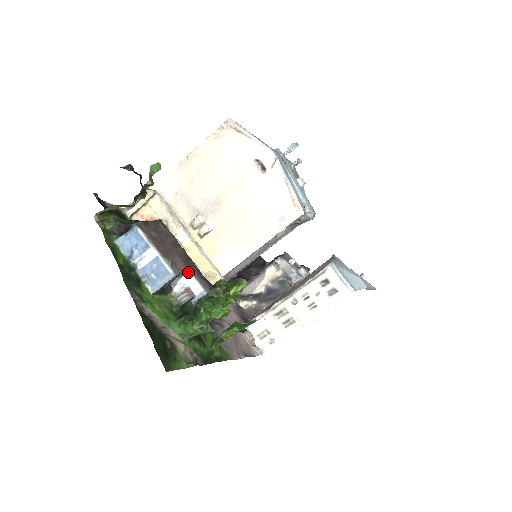
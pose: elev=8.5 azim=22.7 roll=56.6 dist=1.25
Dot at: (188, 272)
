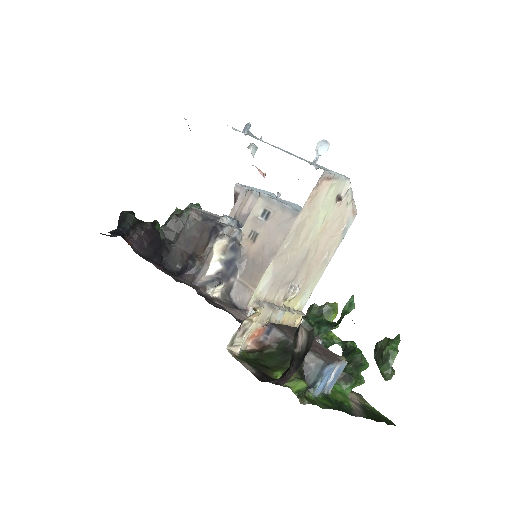
Dot at: occluded
